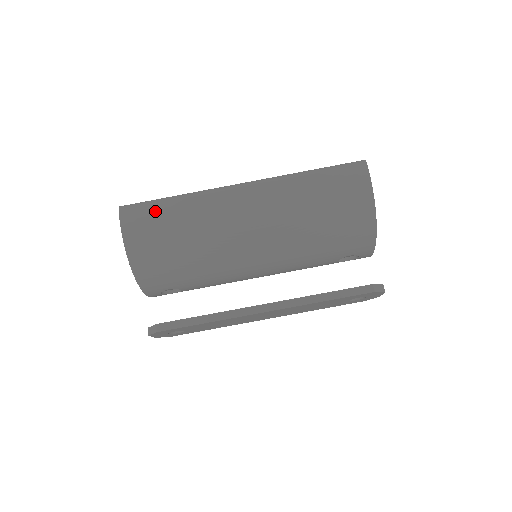
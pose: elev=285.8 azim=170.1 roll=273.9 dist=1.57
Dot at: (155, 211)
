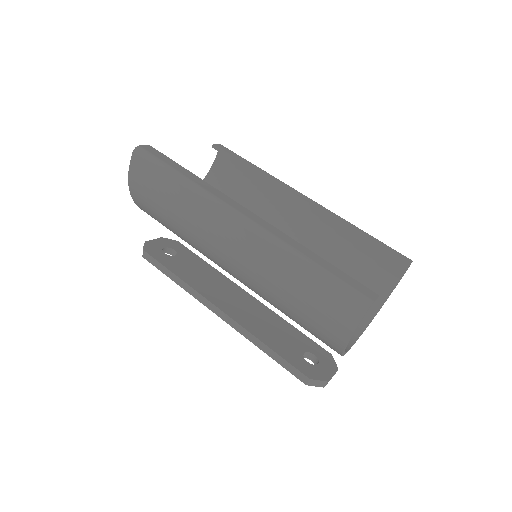
Dot at: (158, 179)
